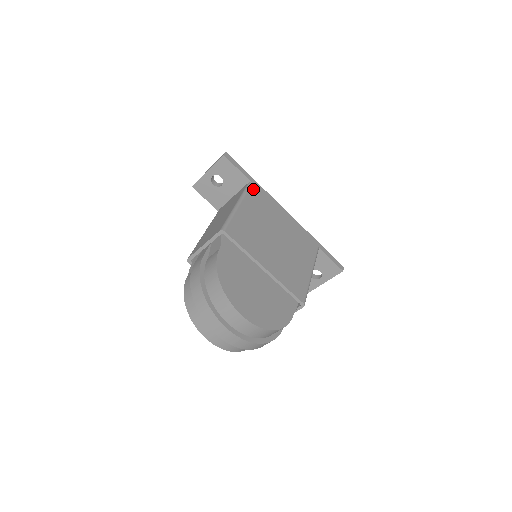
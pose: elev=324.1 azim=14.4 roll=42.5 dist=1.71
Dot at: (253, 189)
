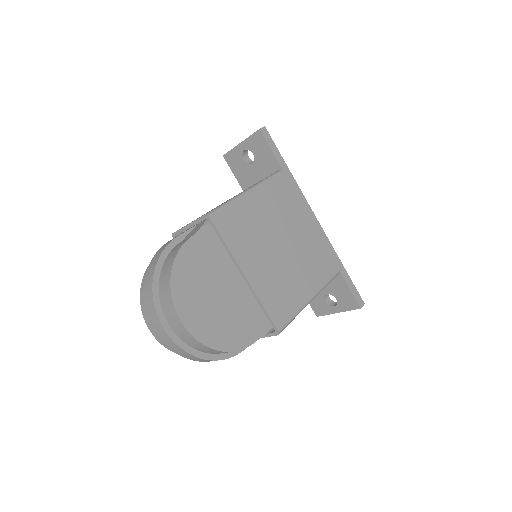
Dot at: (280, 179)
